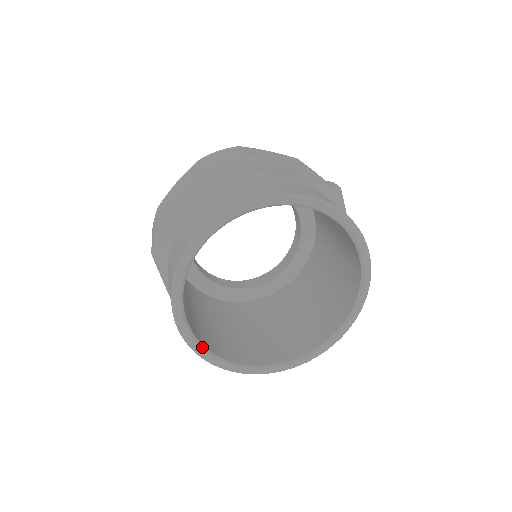
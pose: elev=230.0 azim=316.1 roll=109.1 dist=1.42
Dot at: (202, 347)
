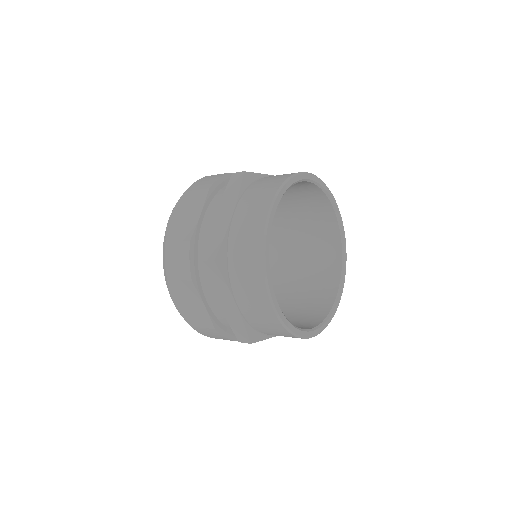
Dot at: (269, 242)
